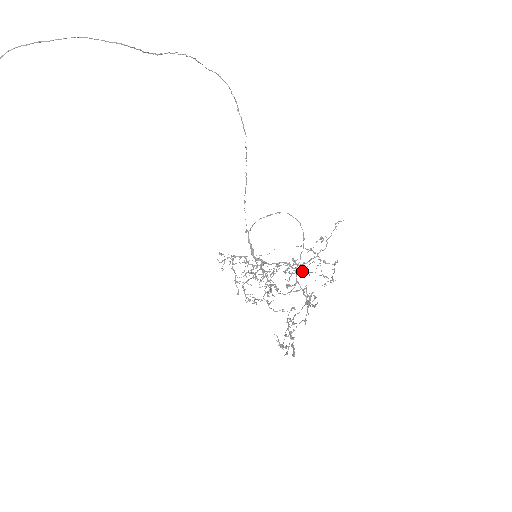
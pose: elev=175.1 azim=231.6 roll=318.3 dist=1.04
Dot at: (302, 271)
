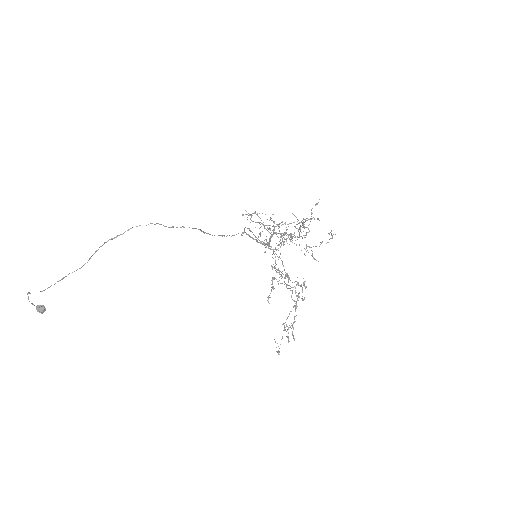
Dot at: (310, 218)
